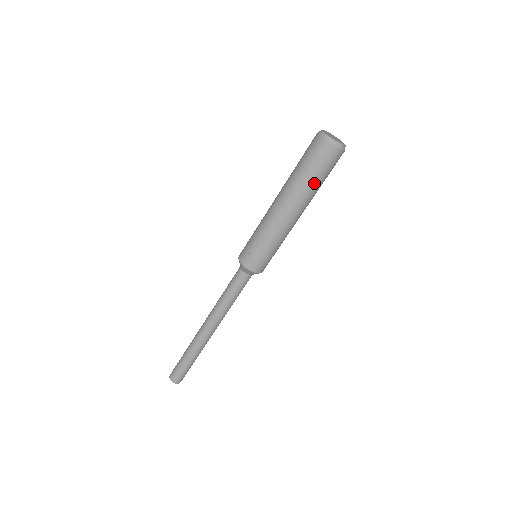
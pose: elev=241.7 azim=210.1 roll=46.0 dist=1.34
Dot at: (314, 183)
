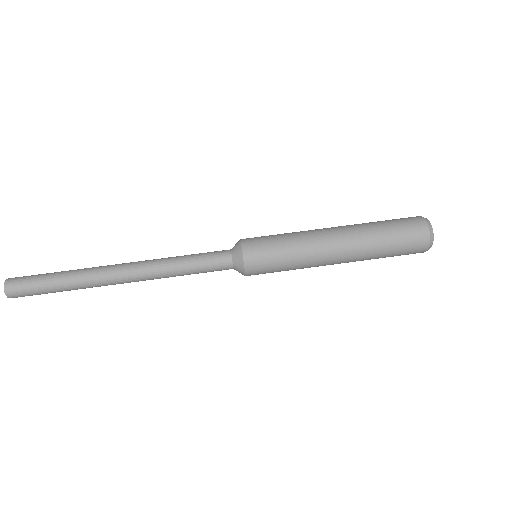
Dot at: (378, 225)
